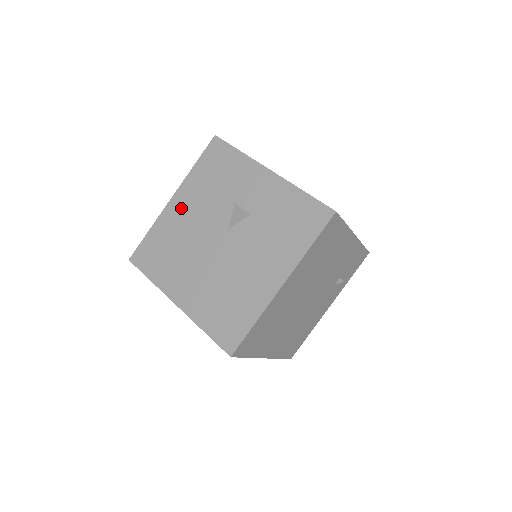
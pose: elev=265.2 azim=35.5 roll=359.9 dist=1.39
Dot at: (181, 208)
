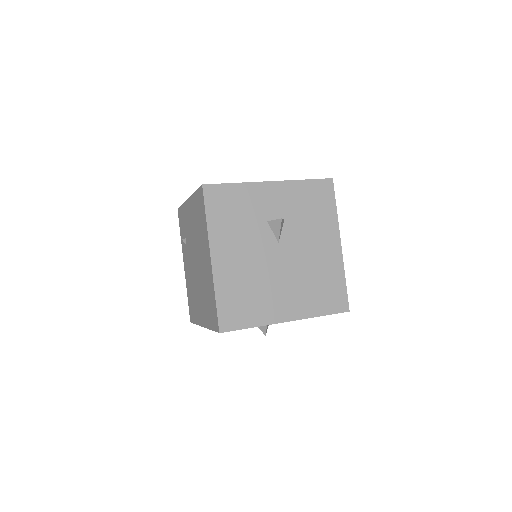
Dot at: (227, 258)
